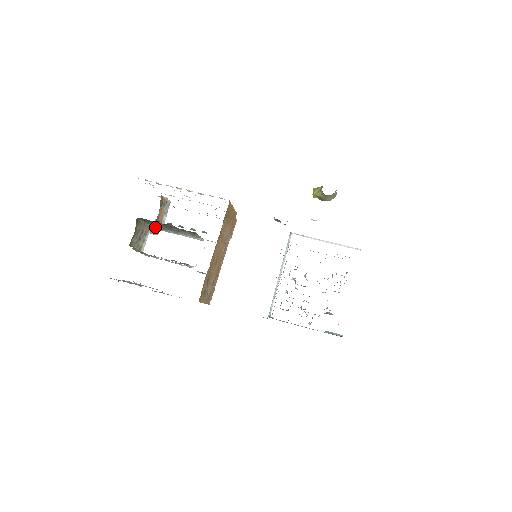
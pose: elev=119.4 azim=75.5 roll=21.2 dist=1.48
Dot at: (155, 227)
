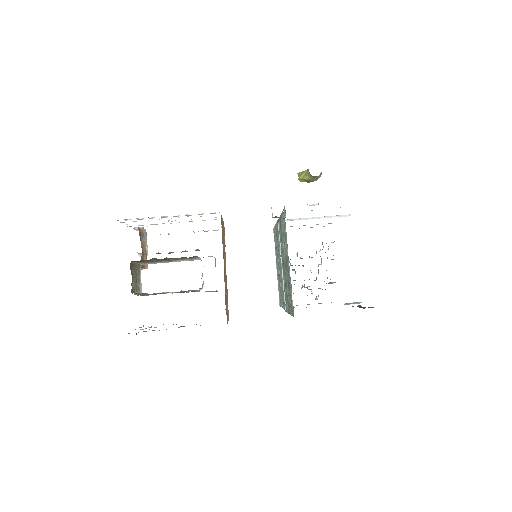
Dot at: (146, 263)
